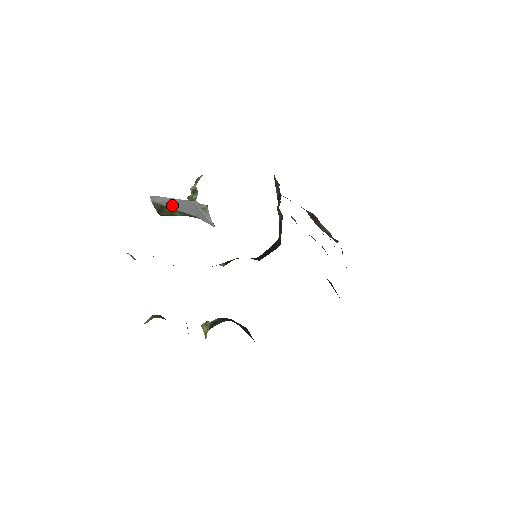
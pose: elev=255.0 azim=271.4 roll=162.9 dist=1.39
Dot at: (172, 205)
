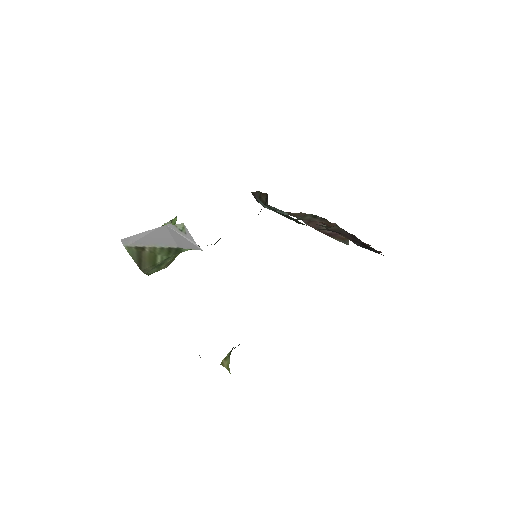
Dot at: (148, 242)
